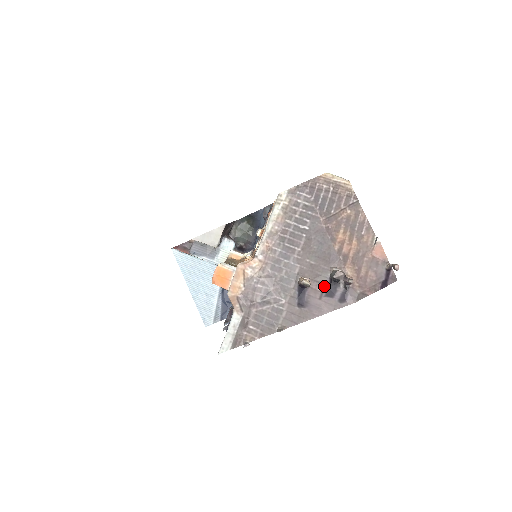
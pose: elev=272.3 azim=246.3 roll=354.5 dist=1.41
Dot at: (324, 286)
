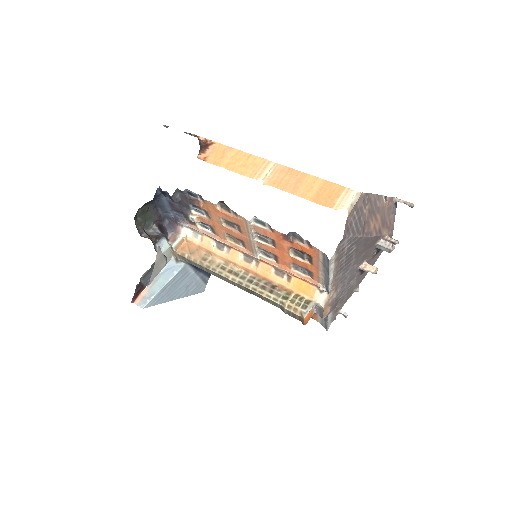
Dot at: (374, 254)
